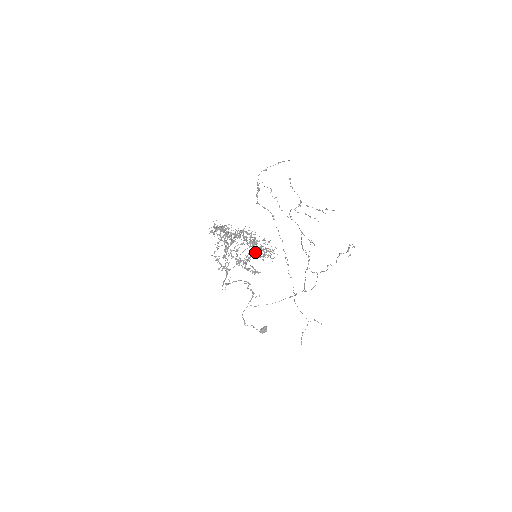
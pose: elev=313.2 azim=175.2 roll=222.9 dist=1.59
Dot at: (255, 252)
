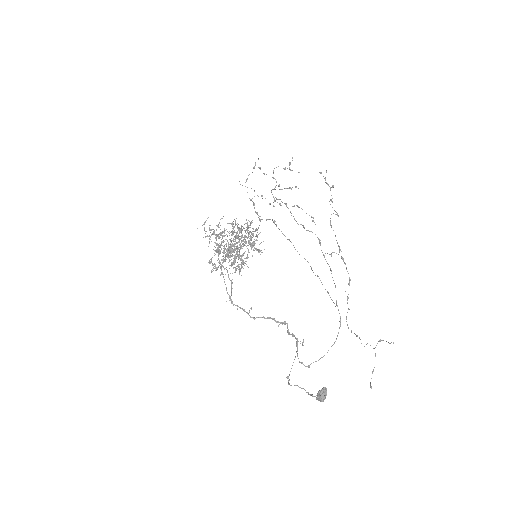
Dot at: (251, 249)
